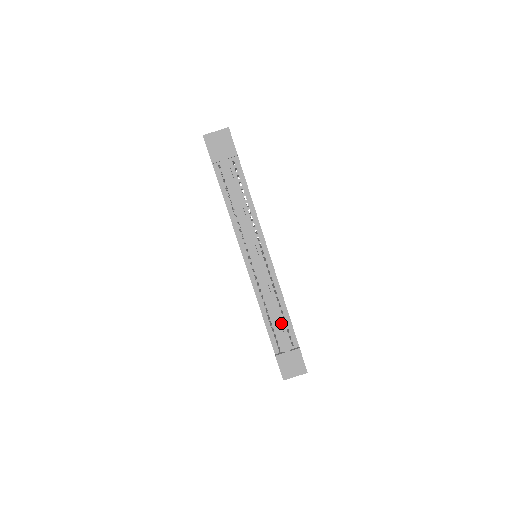
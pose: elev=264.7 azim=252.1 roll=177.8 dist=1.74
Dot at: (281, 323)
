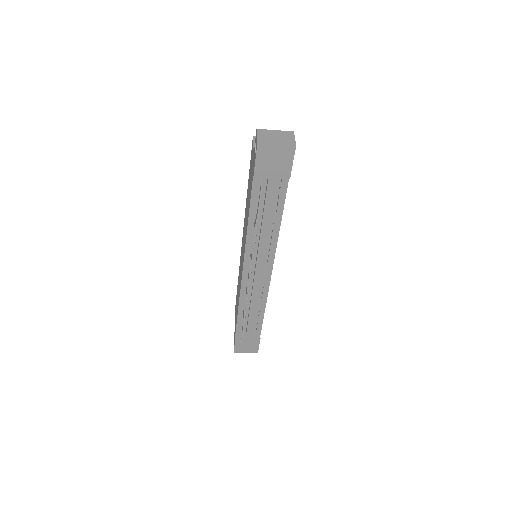
Dot at: (253, 318)
